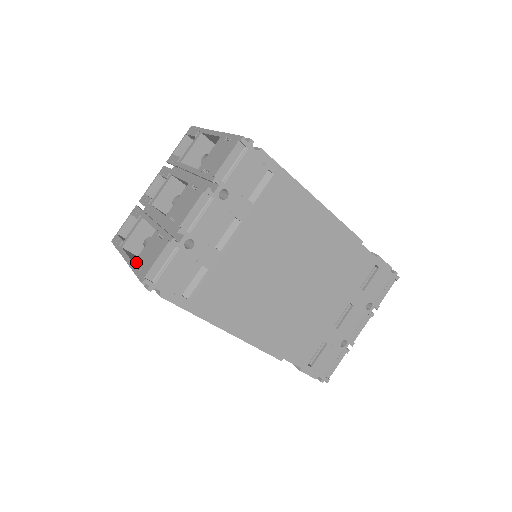
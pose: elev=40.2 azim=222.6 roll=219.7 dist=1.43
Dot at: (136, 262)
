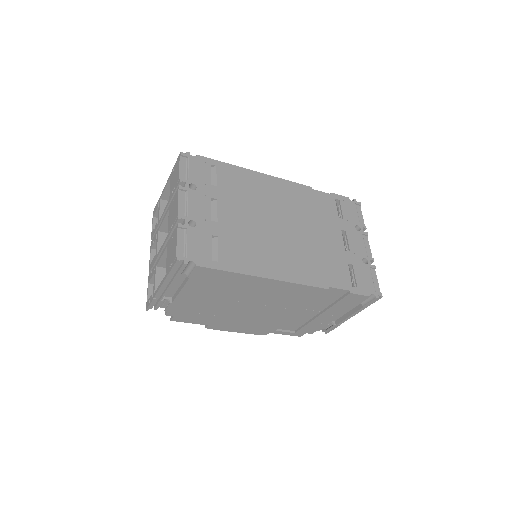
Dot at: (167, 269)
